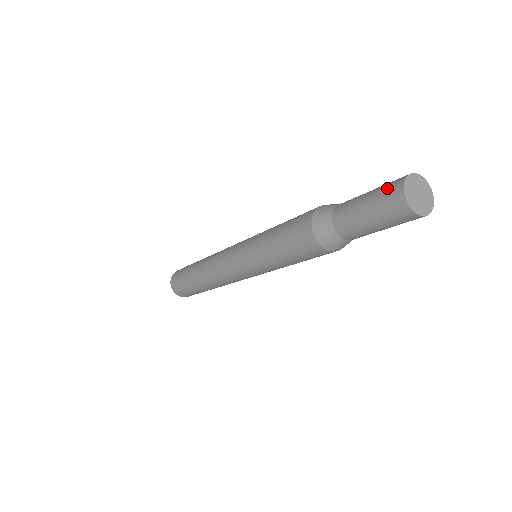
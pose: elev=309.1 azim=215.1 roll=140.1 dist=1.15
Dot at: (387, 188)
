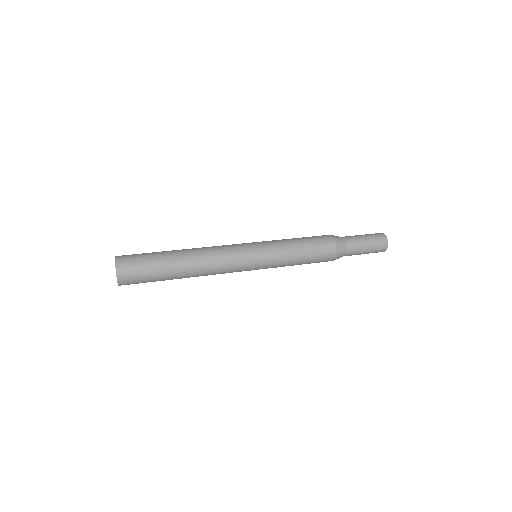
Dot at: (379, 238)
